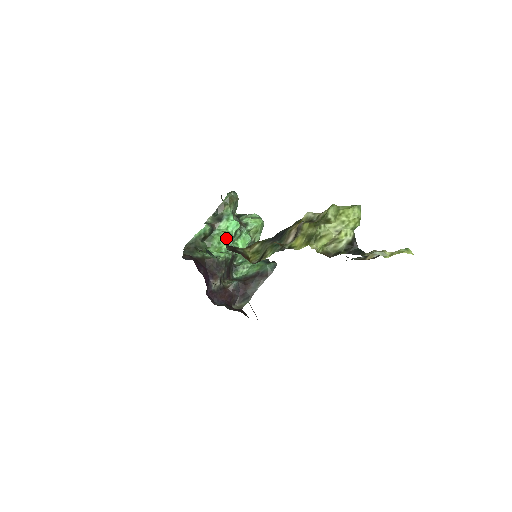
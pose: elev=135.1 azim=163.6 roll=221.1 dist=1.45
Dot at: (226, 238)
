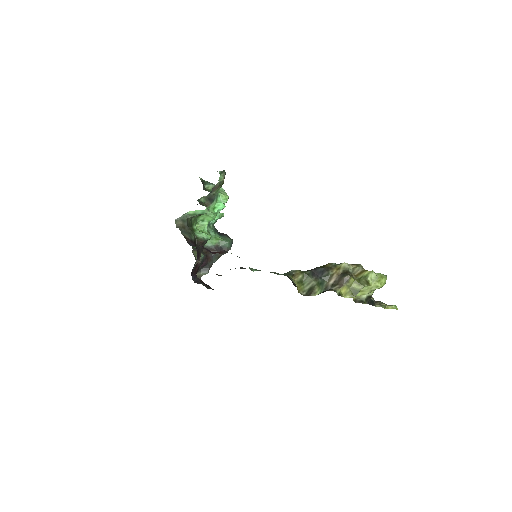
Dot at: (213, 219)
